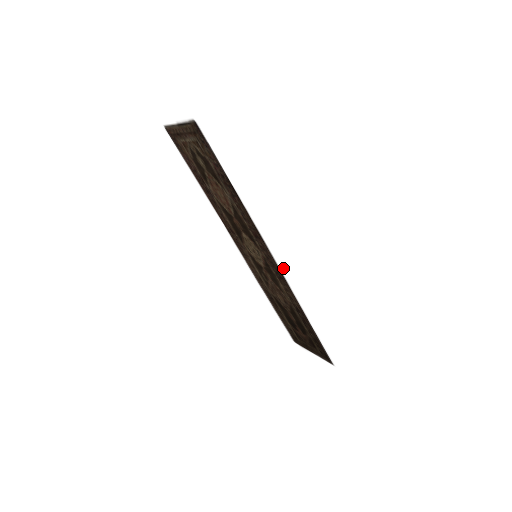
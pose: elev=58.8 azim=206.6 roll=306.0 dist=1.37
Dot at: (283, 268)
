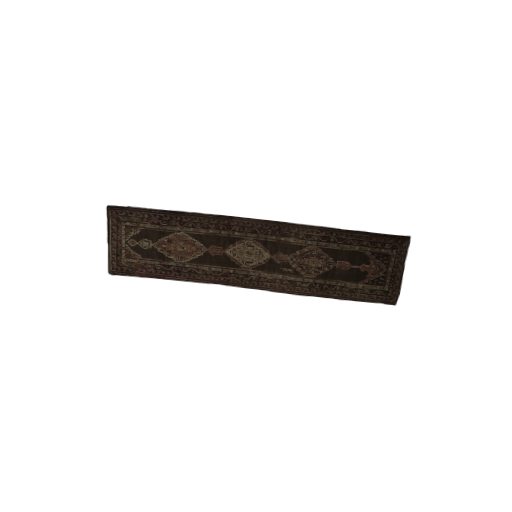
Dot at: (264, 212)
